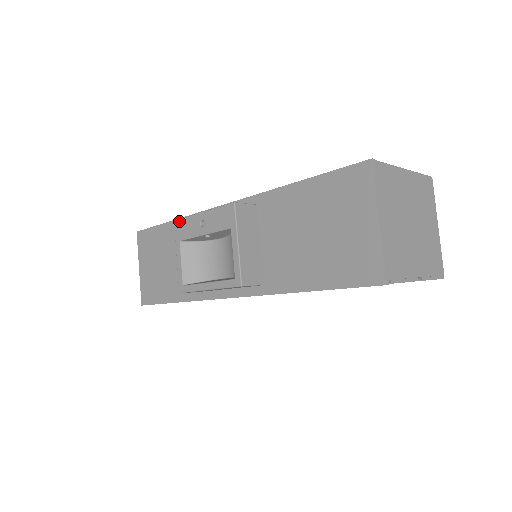
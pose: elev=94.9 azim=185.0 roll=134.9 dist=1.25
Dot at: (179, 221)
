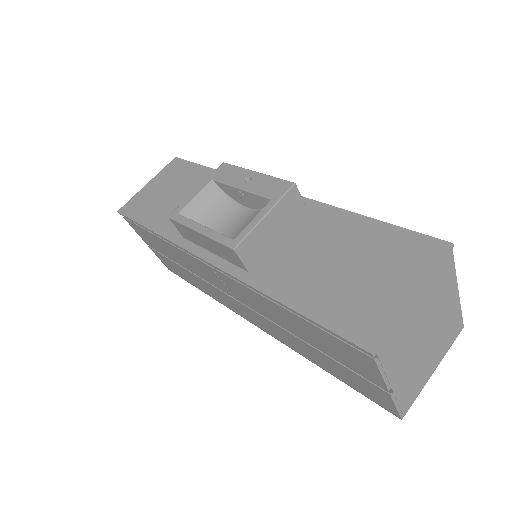
Dot at: (228, 165)
